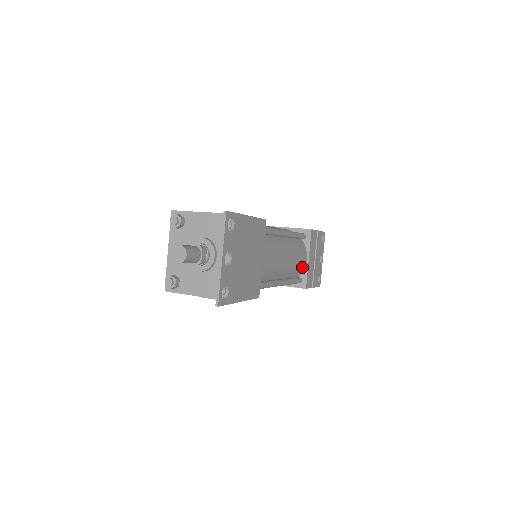
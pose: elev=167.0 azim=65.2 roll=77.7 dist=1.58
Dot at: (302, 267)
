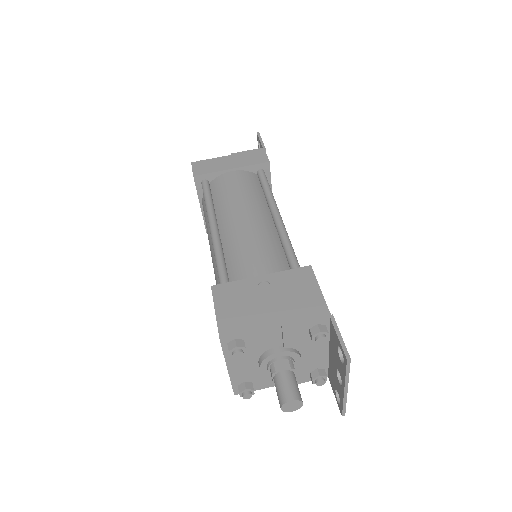
Dot at: occluded
